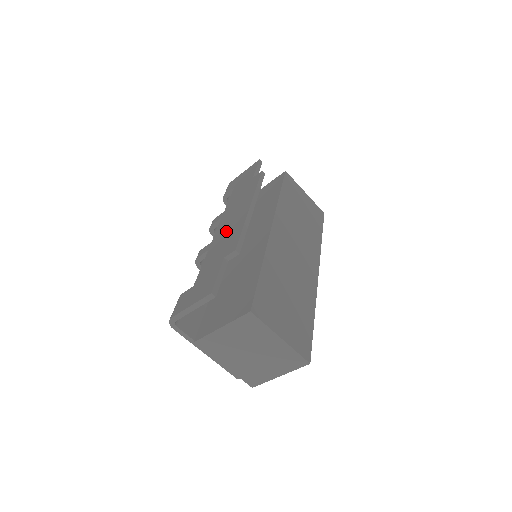
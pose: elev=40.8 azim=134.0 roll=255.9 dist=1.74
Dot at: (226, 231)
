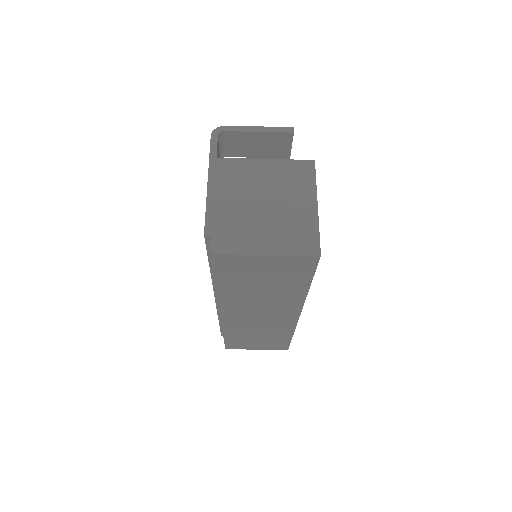
Dot at: occluded
